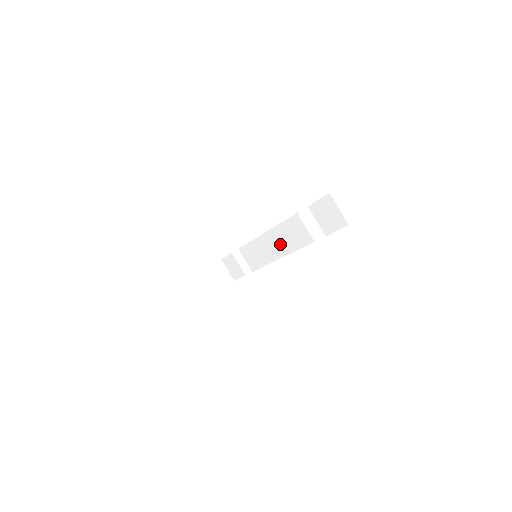
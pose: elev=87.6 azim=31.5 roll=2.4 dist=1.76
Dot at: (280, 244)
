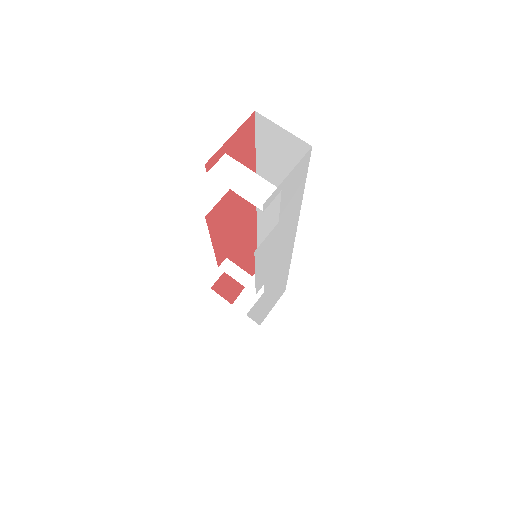
Dot at: occluded
